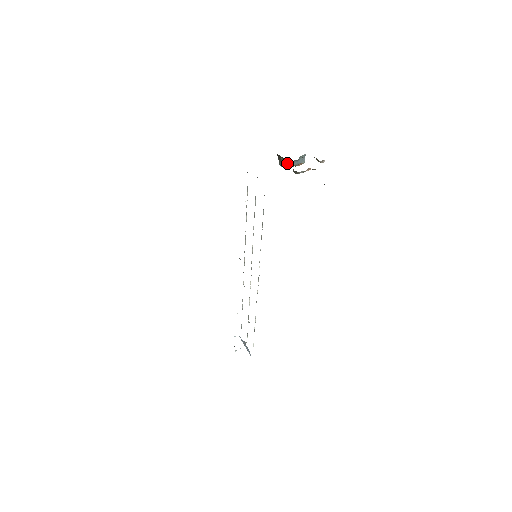
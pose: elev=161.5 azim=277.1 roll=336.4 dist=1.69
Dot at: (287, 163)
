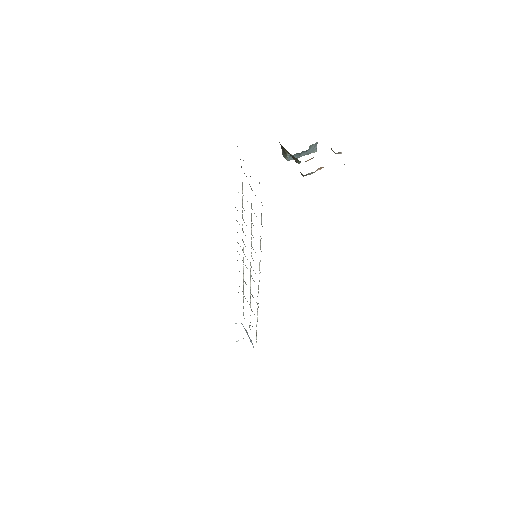
Dot at: (292, 157)
